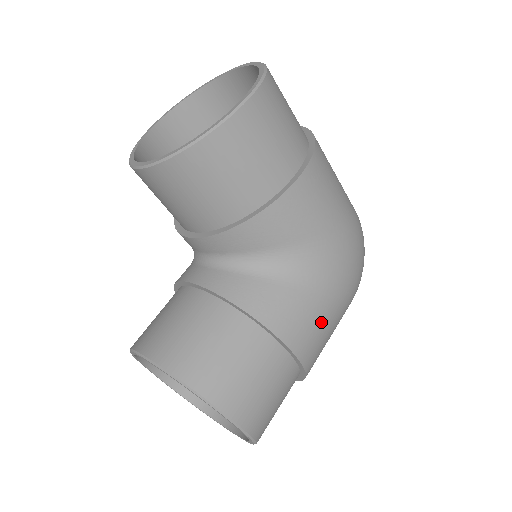
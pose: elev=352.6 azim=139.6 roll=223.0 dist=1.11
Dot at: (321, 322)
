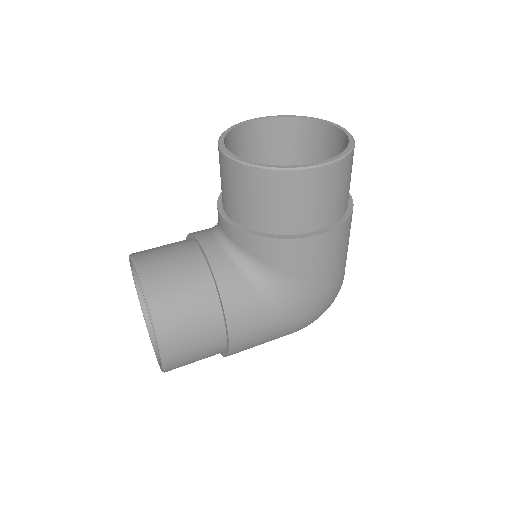
Dot at: (262, 332)
